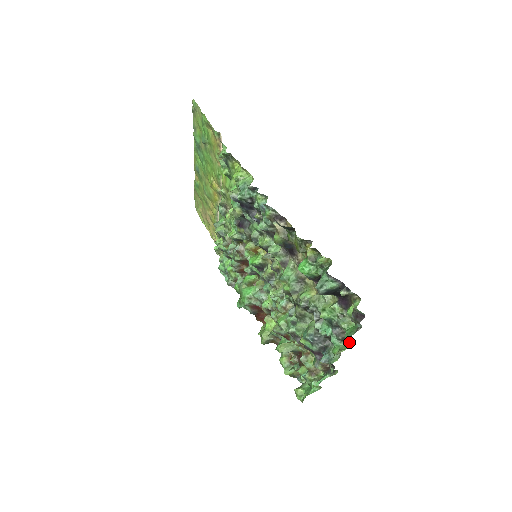
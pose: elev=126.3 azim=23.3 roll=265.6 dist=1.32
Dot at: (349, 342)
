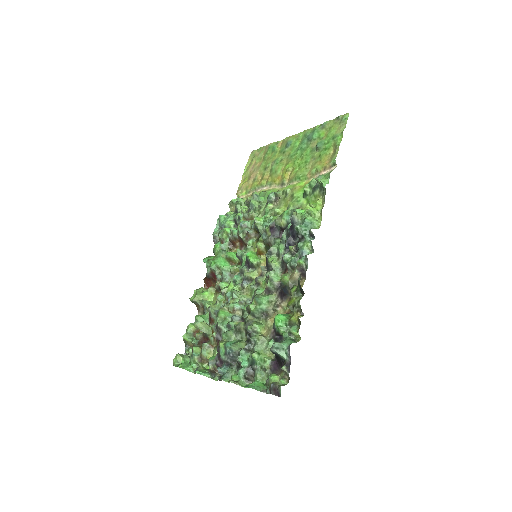
Dot at: (248, 384)
